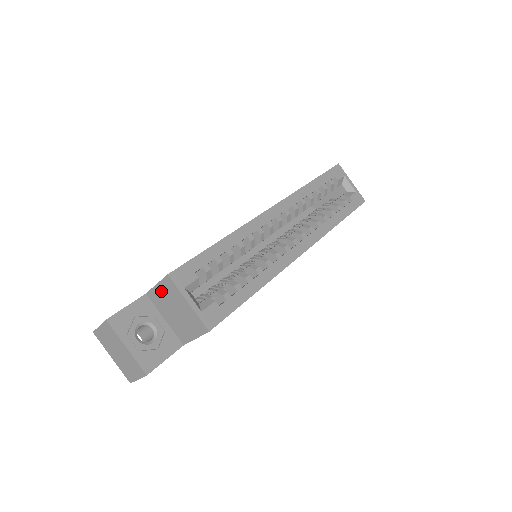
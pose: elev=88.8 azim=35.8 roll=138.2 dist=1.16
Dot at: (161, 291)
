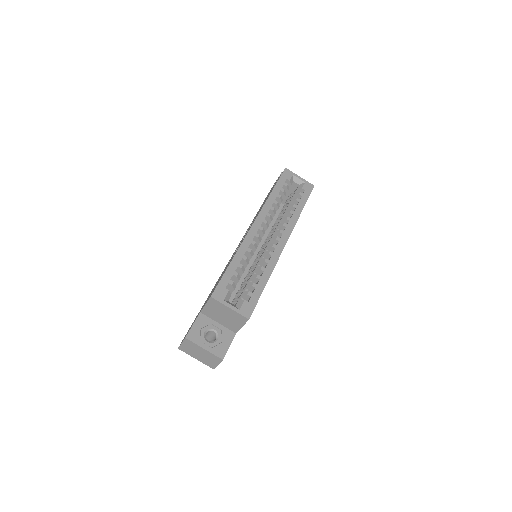
Dot at: (210, 307)
